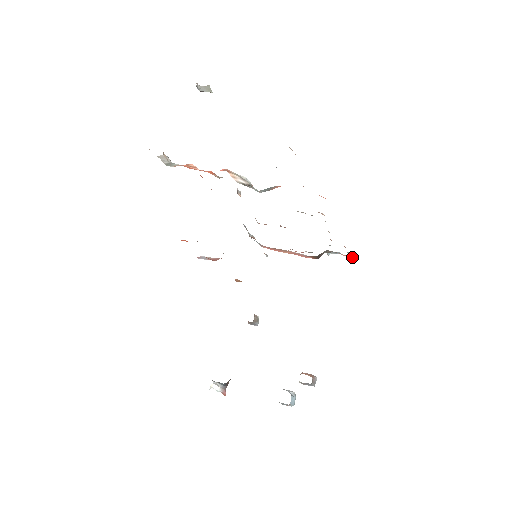
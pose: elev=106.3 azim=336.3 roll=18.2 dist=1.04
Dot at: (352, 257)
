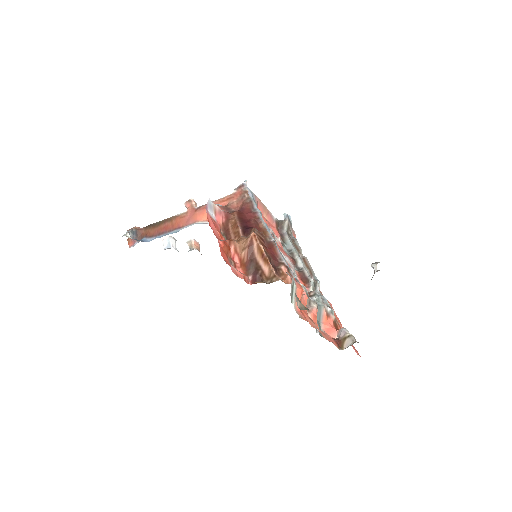
Dot at: occluded
